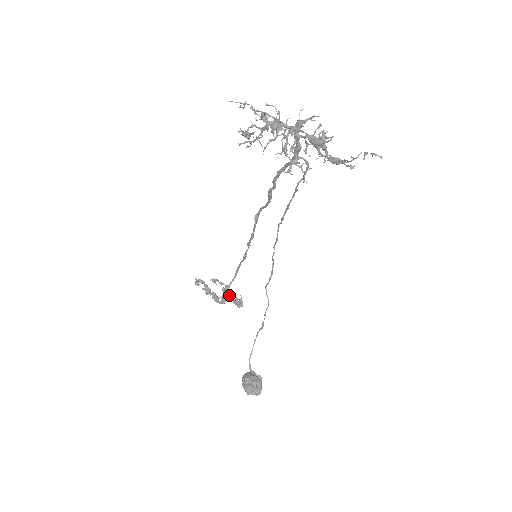
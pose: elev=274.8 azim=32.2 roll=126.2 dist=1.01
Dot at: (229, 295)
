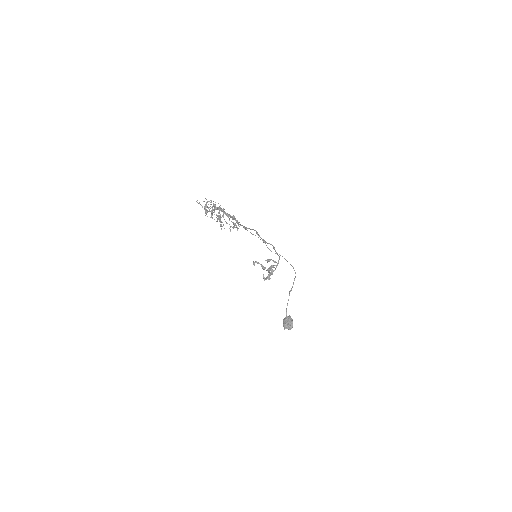
Dot at: (268, 272)
